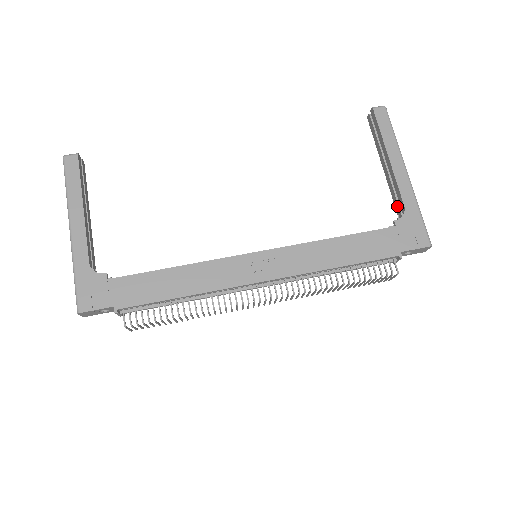
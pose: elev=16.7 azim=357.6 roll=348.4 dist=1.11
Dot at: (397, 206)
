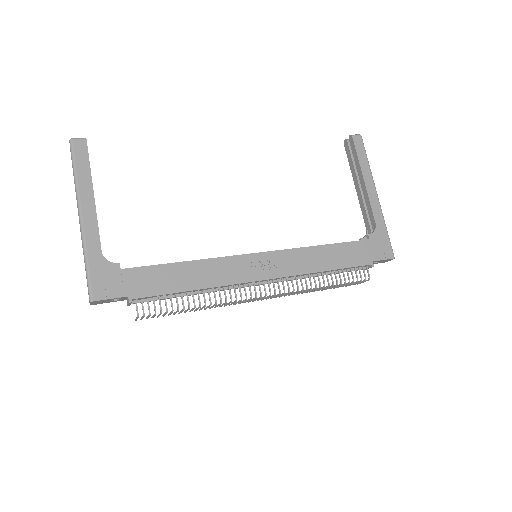
Dot at: (367, 222)
